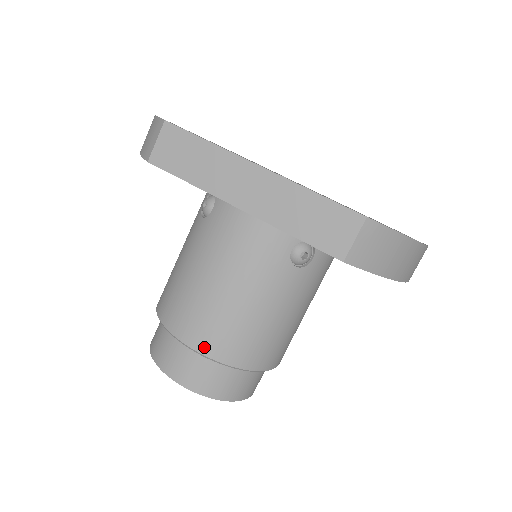
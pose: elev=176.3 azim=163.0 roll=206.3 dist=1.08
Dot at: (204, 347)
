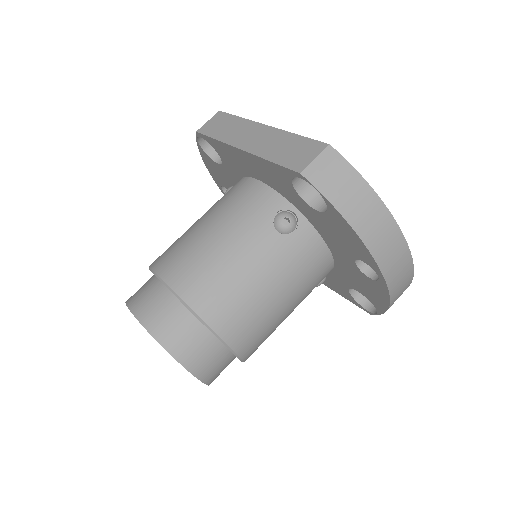
Dot at: (169, 276)
